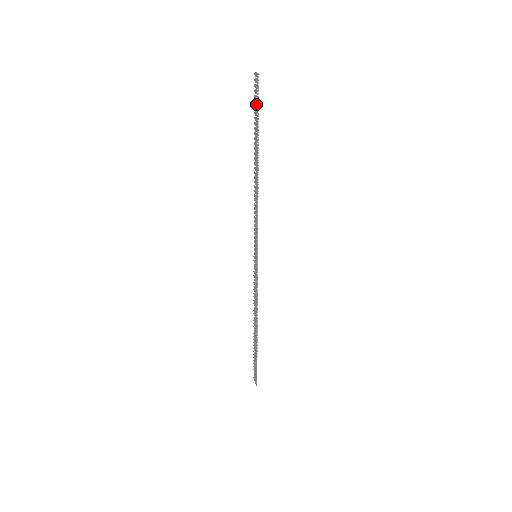
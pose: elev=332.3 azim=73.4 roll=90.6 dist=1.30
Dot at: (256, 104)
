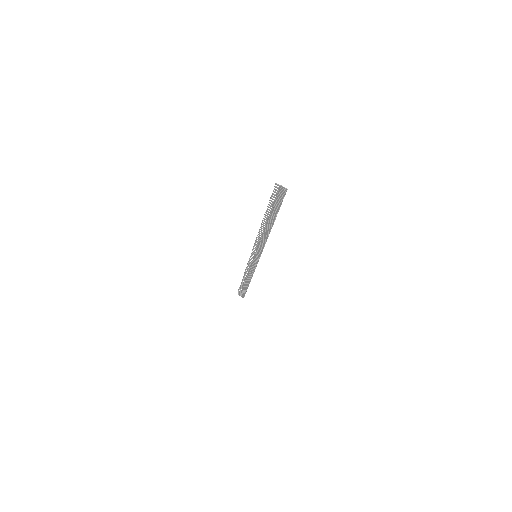
Dot at: (278, 200)
